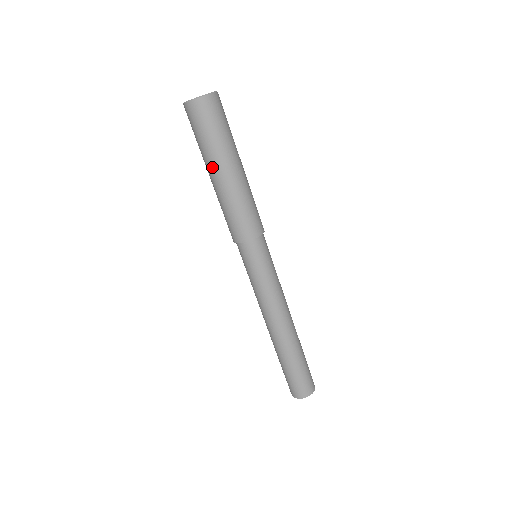
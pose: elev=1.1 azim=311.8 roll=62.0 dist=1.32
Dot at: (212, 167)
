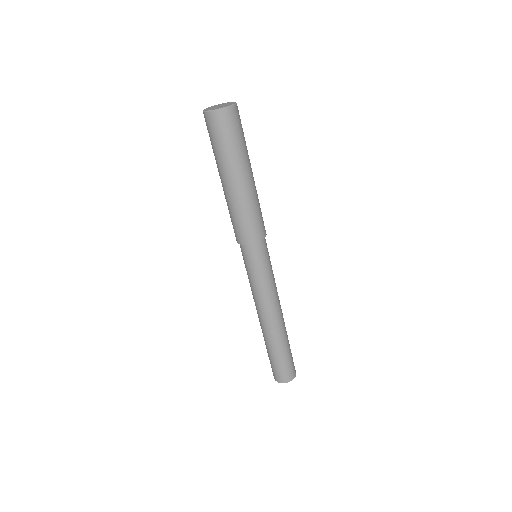
Dot at: (229, 174)
